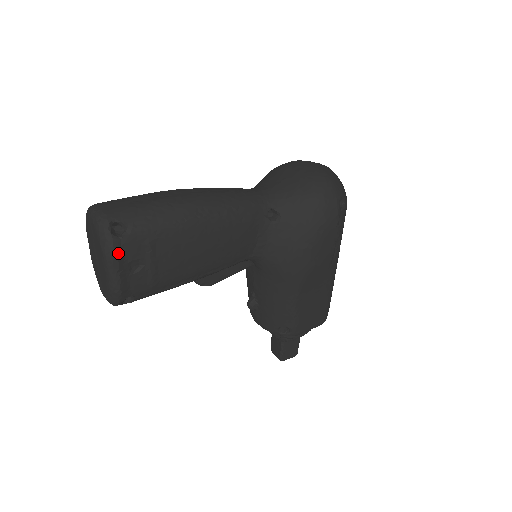
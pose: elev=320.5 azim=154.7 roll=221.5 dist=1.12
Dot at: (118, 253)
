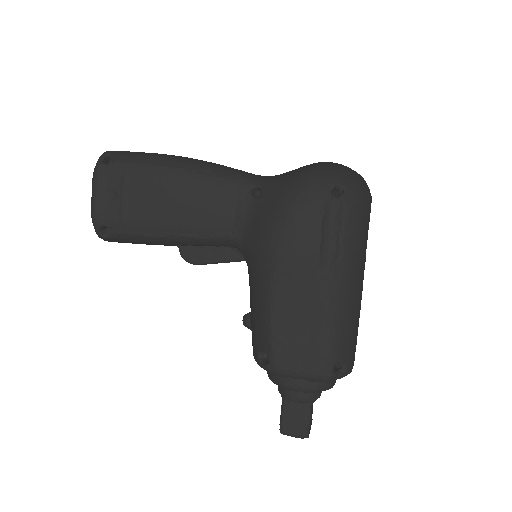
Dot at: (99, 176)
